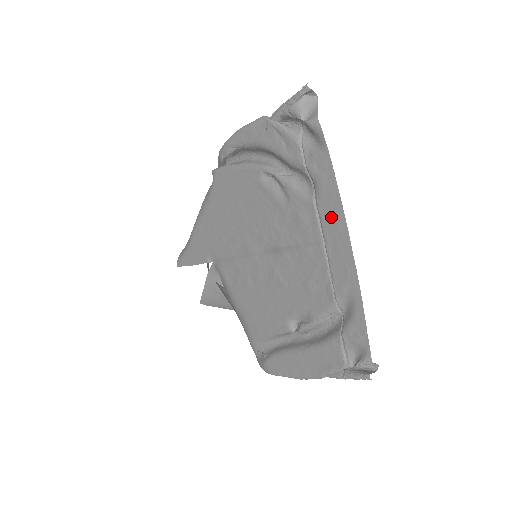
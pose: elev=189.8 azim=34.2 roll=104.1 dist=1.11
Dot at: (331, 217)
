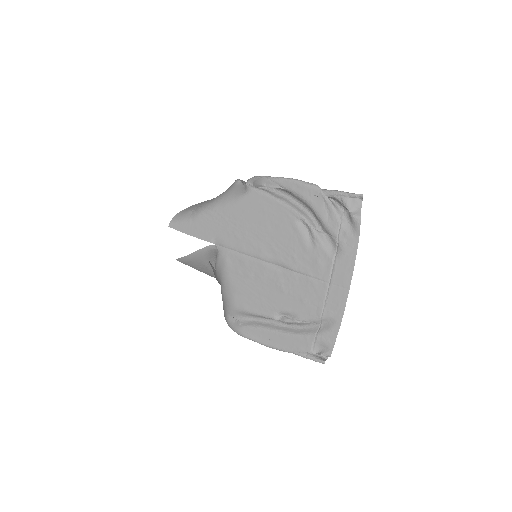
Dot at: (342, 274)
